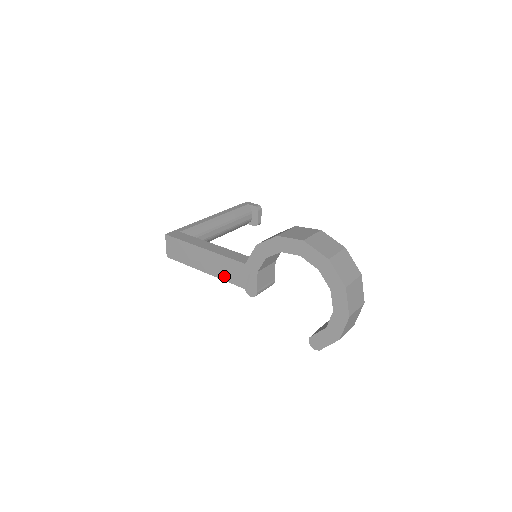
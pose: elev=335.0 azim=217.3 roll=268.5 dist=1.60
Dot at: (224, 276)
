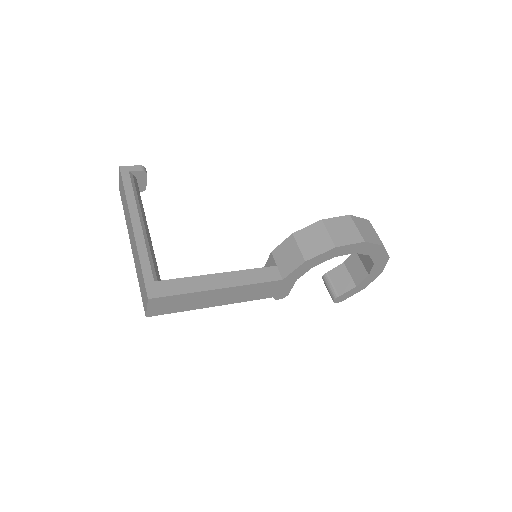
Dot at: (247, 299)
